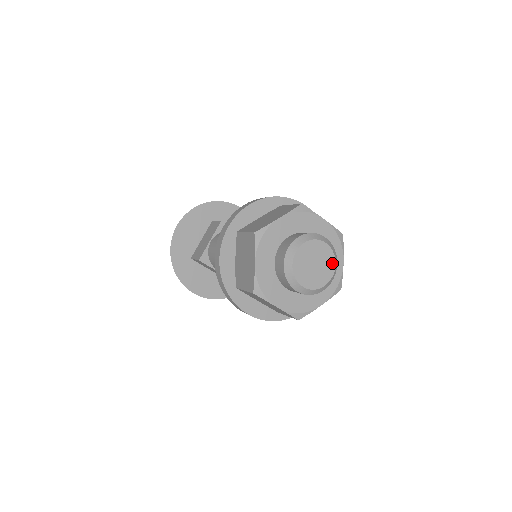
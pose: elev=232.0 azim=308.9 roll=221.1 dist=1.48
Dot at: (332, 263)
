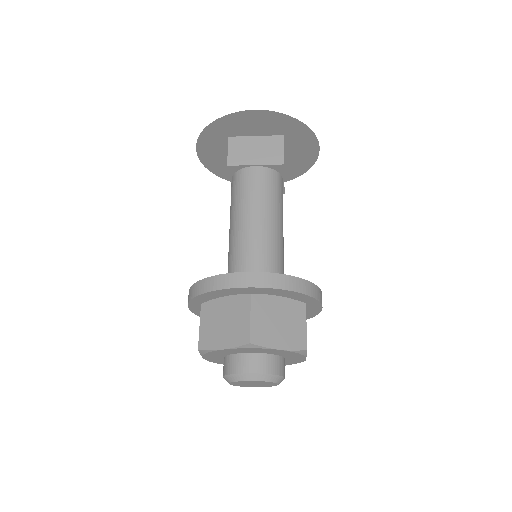
Dot at: (266, 386)
